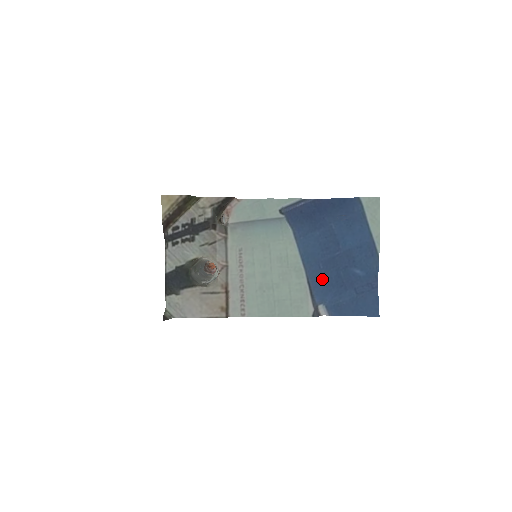
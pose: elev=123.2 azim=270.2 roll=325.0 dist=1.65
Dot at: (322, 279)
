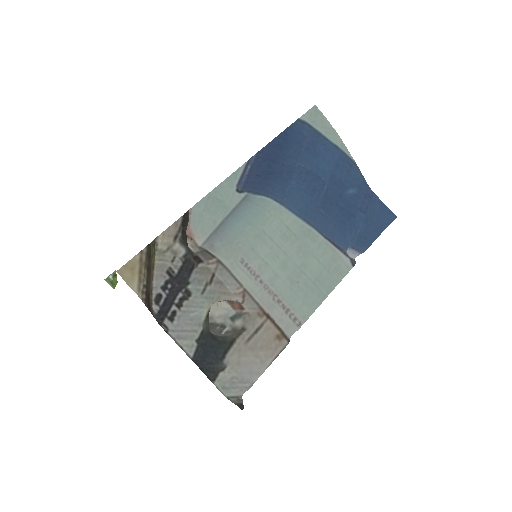
Dot at: (332, 224)
